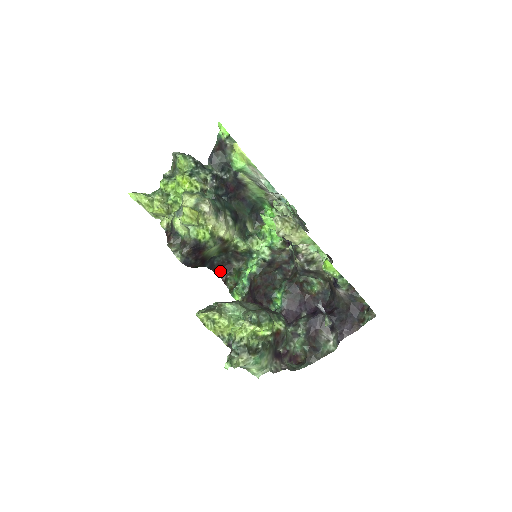
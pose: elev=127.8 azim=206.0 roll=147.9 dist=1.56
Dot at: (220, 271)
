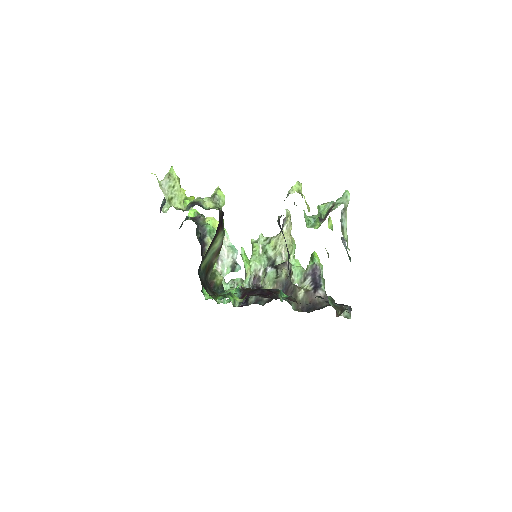
Dot at: occluded
